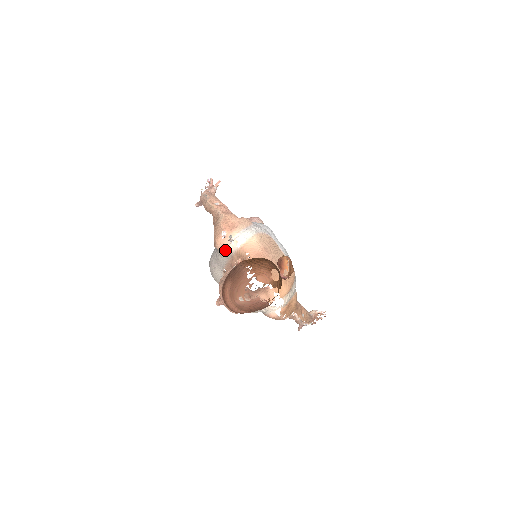
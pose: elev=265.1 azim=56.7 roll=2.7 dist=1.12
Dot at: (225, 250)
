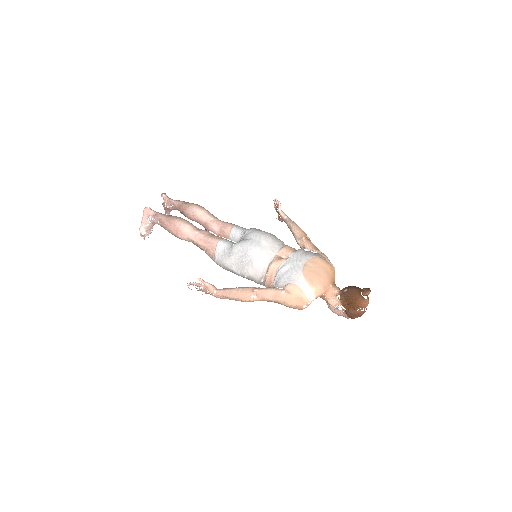
Dot at: occluded
